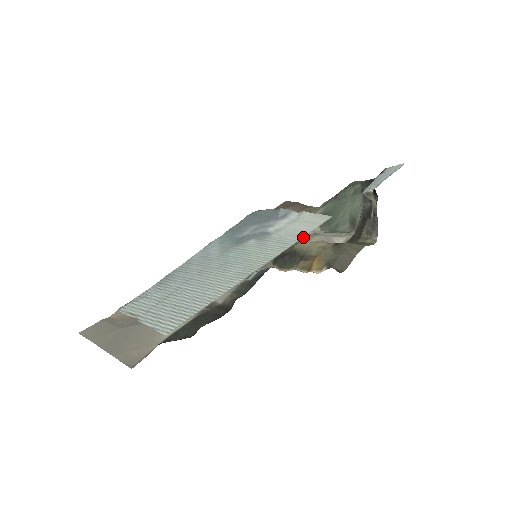
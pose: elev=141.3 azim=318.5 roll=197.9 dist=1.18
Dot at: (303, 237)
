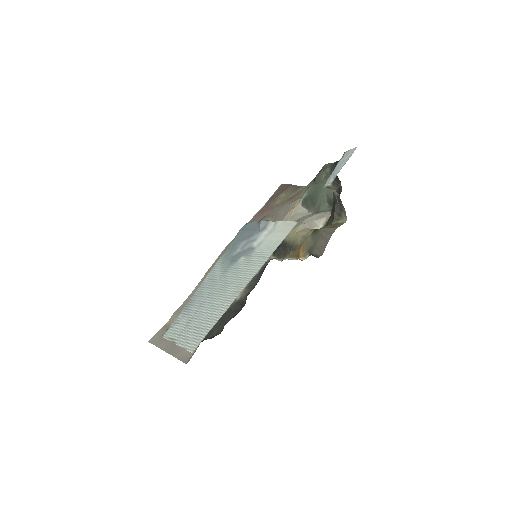
Dot at: occluded
